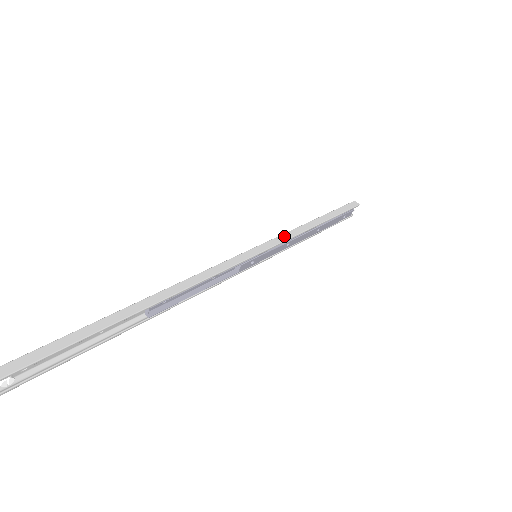
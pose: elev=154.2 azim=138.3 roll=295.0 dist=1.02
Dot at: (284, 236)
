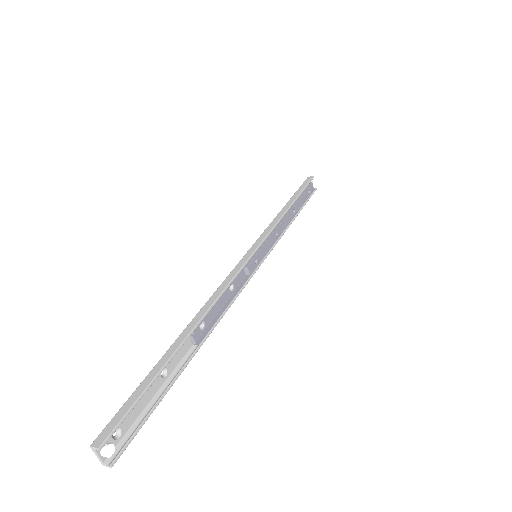
Dot at: (267, 229)
